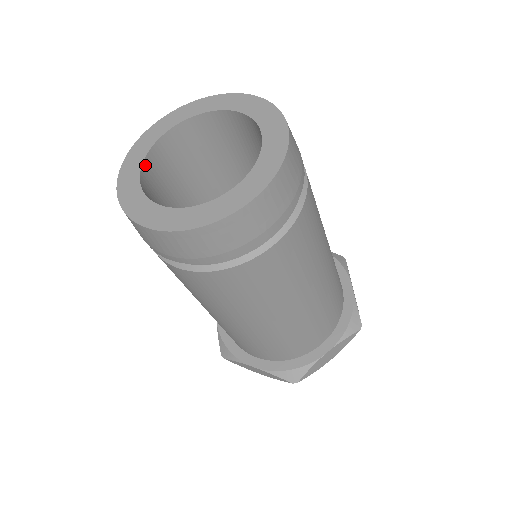
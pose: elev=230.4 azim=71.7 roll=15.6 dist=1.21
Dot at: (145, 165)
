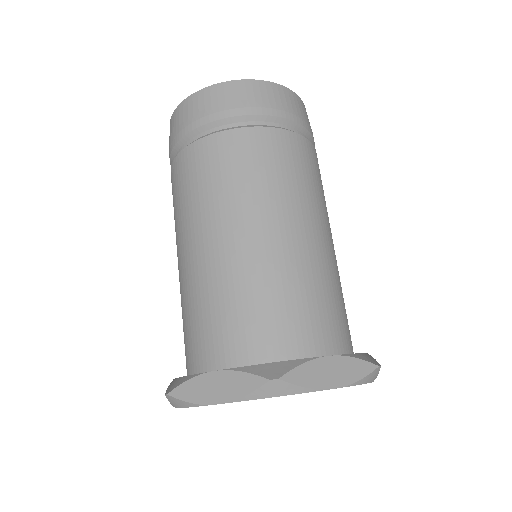
Dot at: occluded
